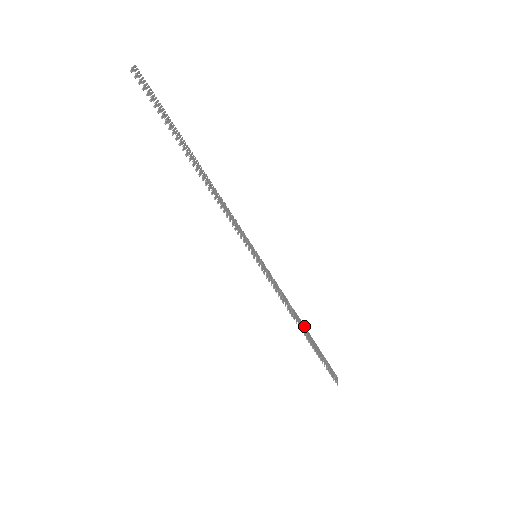
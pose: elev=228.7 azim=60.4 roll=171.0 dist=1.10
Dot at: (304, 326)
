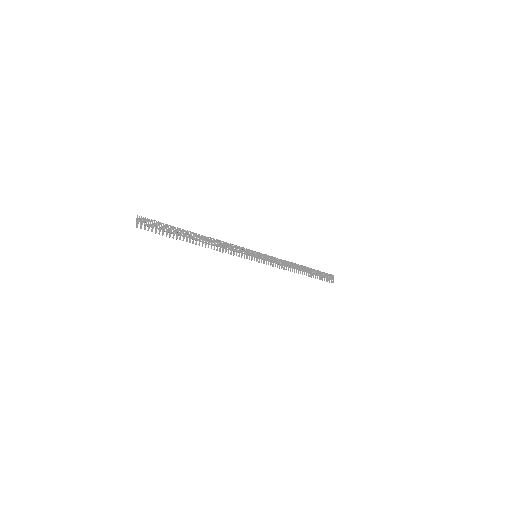
Dot at: (302, 266)
